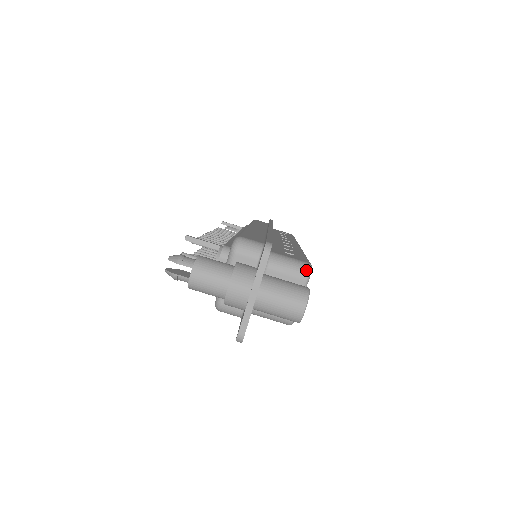
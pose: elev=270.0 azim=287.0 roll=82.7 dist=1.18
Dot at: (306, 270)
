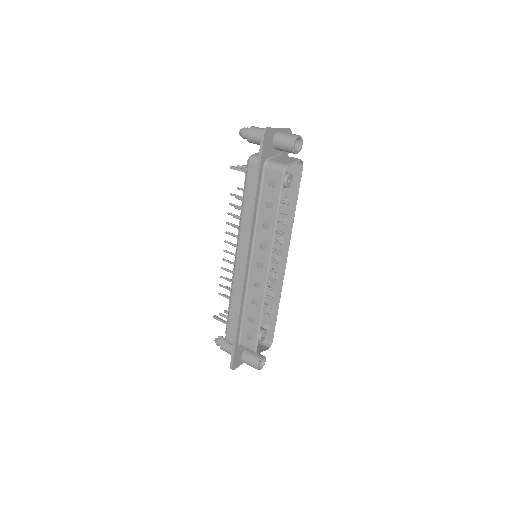
Dot at: (301, 160)
